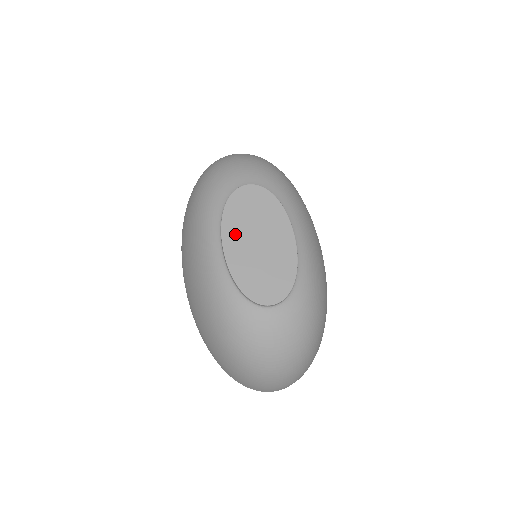
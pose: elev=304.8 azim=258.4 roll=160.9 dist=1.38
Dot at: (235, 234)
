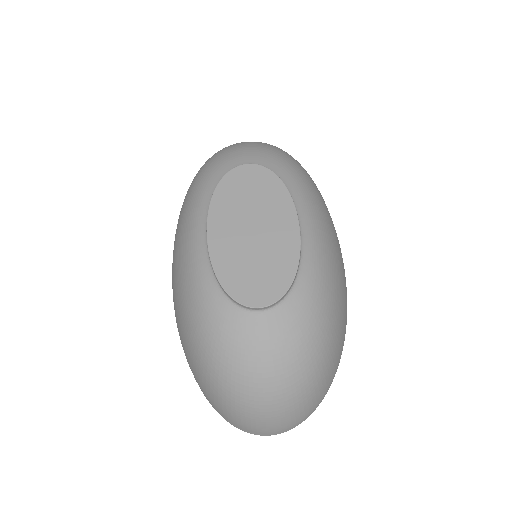
Dot at: (224, 219)
